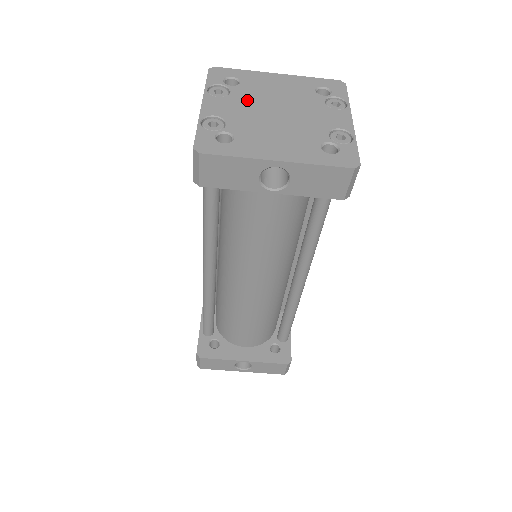
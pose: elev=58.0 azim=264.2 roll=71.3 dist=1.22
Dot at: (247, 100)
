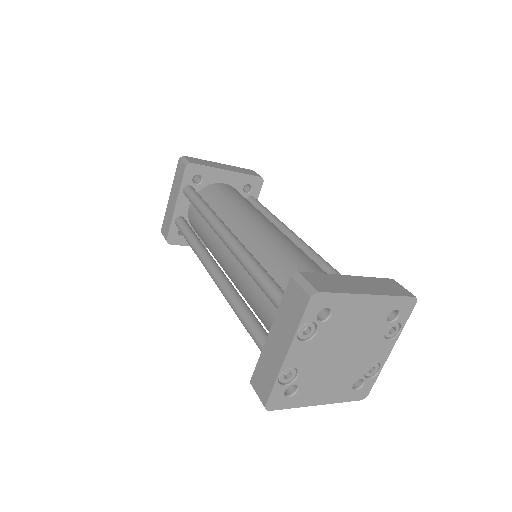
Dot at: (326, 342)
